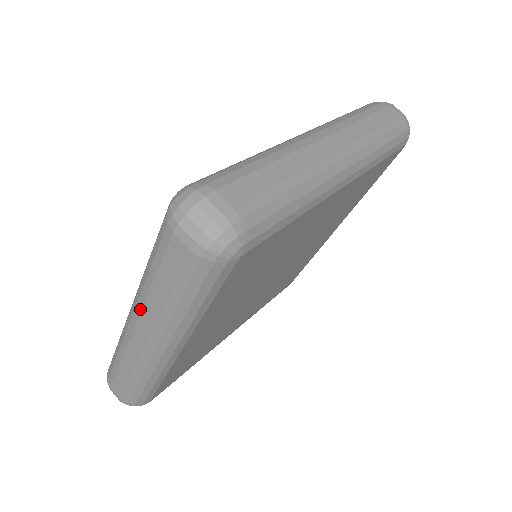
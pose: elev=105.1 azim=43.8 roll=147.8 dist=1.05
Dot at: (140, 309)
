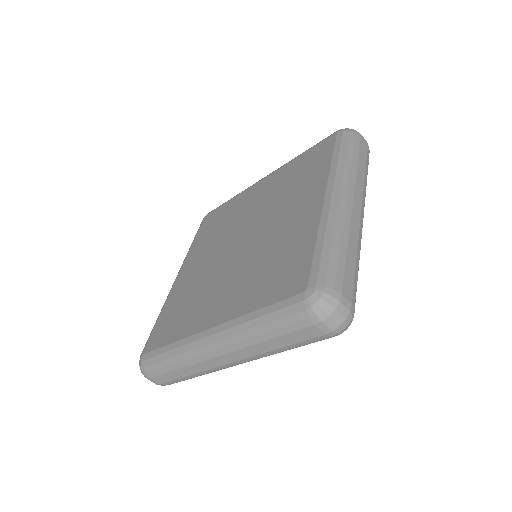
Dot at: (238, 348)
